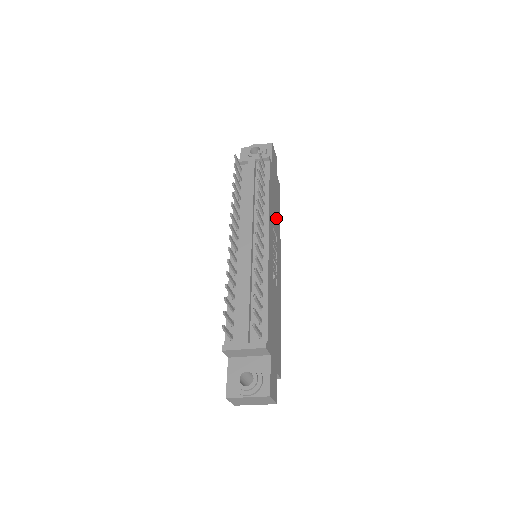
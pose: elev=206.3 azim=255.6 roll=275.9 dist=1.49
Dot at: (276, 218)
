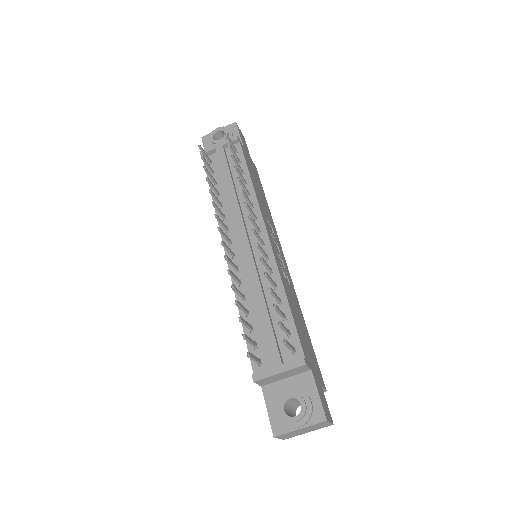
Dot at: (265, 206)
